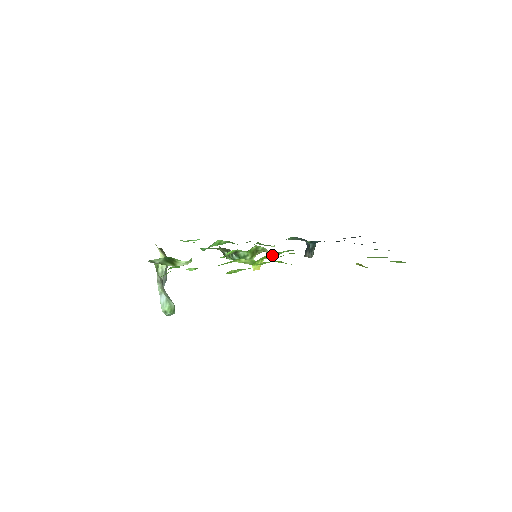
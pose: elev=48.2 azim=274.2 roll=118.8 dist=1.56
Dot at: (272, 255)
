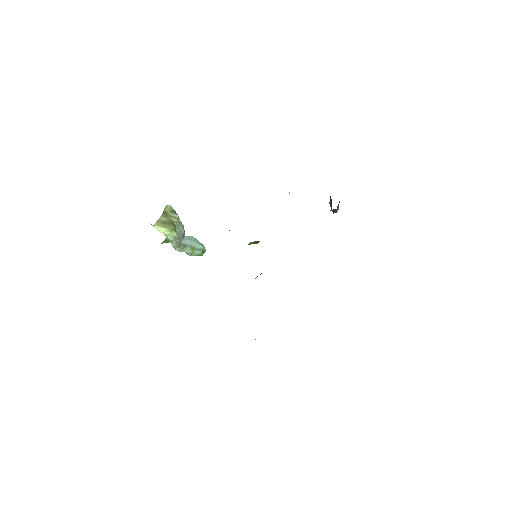
Dot at: occluded
